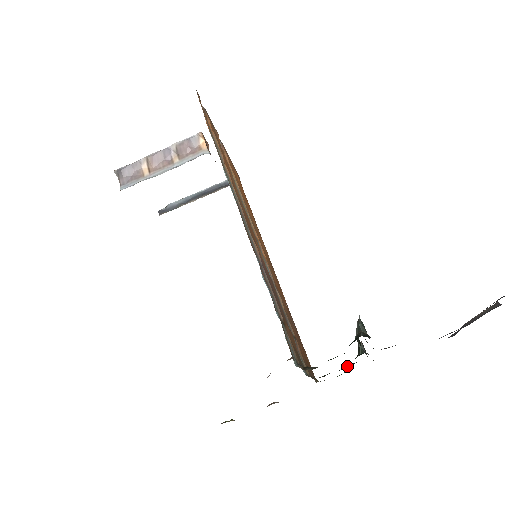
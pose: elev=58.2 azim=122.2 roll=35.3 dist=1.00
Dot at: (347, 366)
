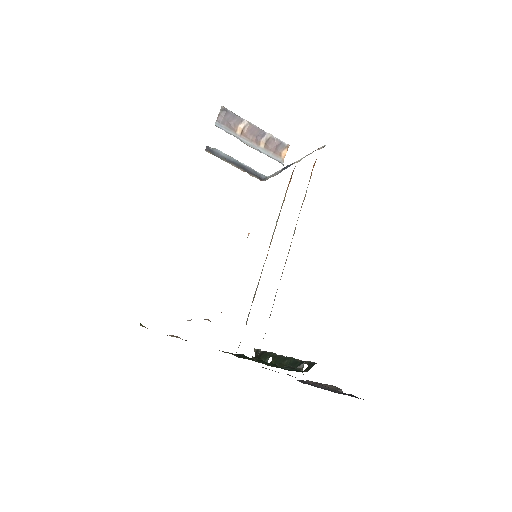
Dot at: (244, 356)
